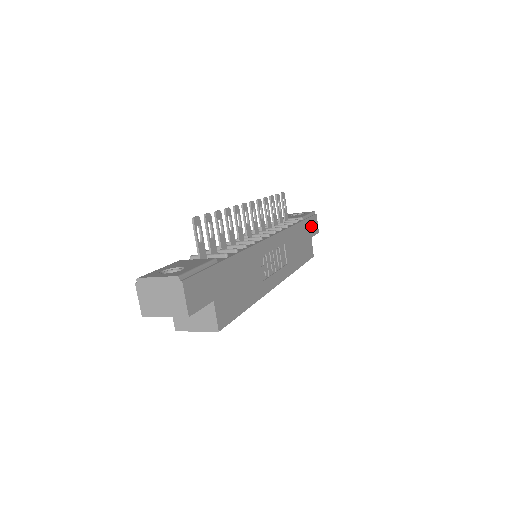
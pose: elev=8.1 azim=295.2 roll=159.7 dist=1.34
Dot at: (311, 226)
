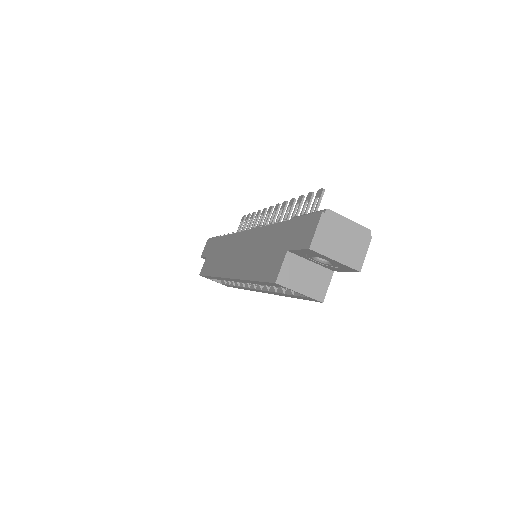
Dot at: occluded
